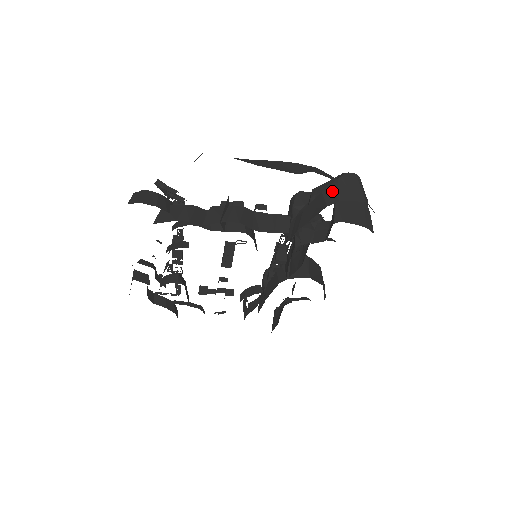
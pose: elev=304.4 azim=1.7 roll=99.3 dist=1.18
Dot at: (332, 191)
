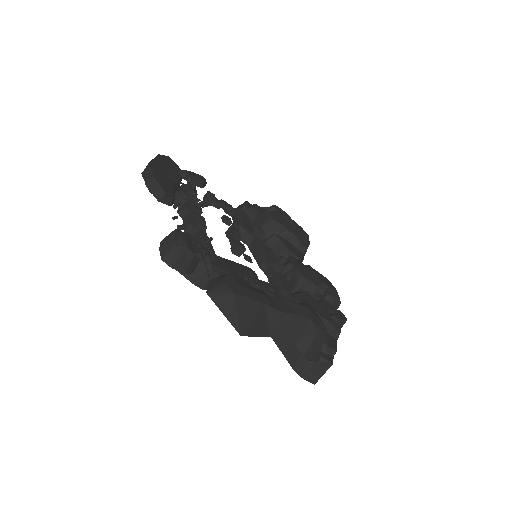
Dot at: (305, 366)
